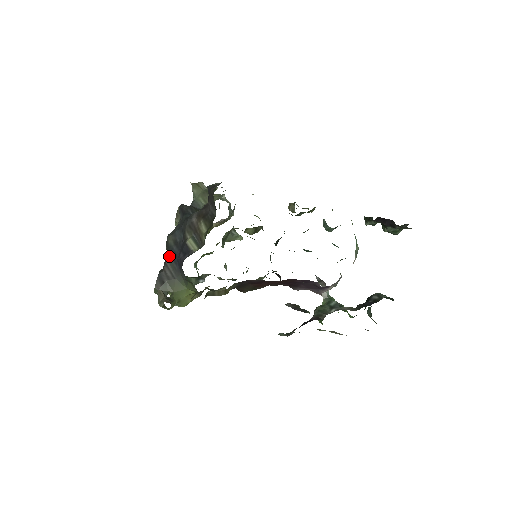
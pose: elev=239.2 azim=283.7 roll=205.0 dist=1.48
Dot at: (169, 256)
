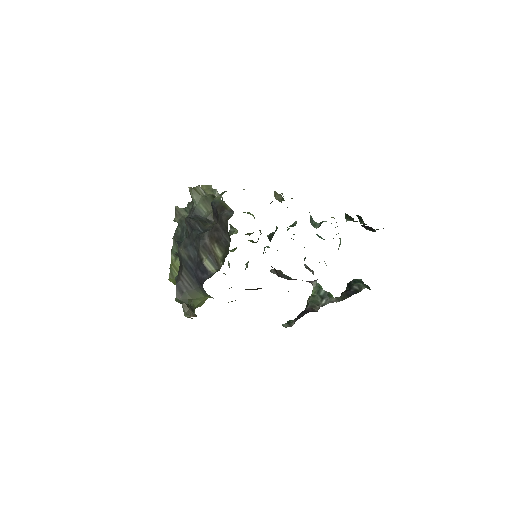
Dot at: (185, 269)
